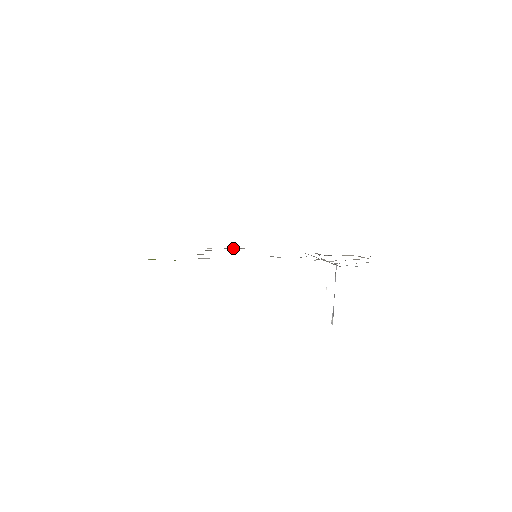
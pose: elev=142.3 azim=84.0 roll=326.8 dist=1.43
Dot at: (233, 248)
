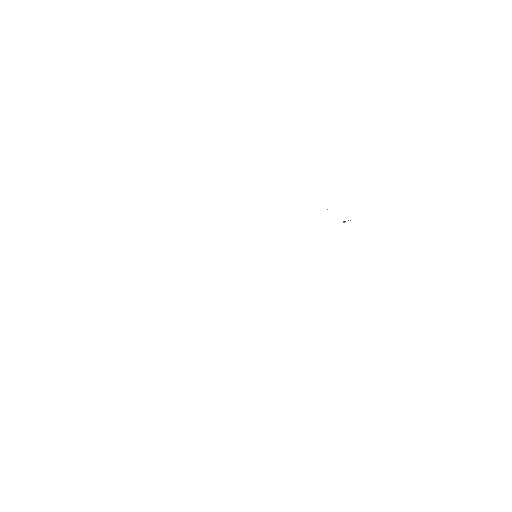
Dot at: occluded
